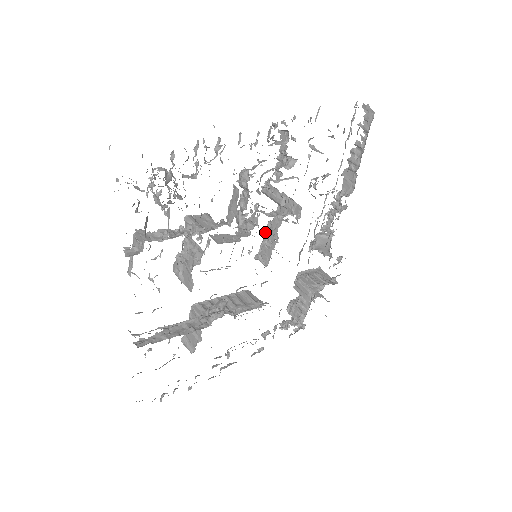
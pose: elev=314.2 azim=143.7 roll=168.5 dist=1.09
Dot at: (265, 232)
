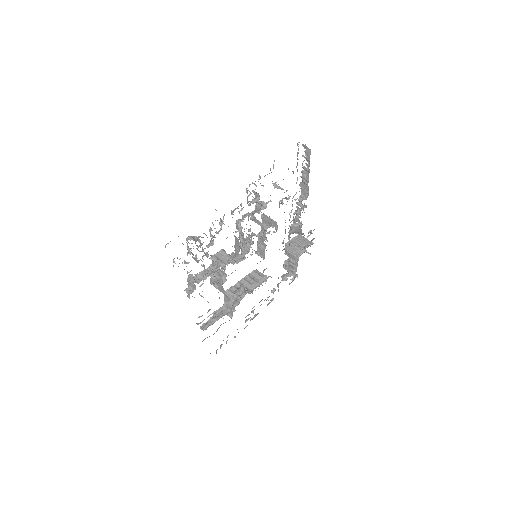
Dot at: (258, 240)
